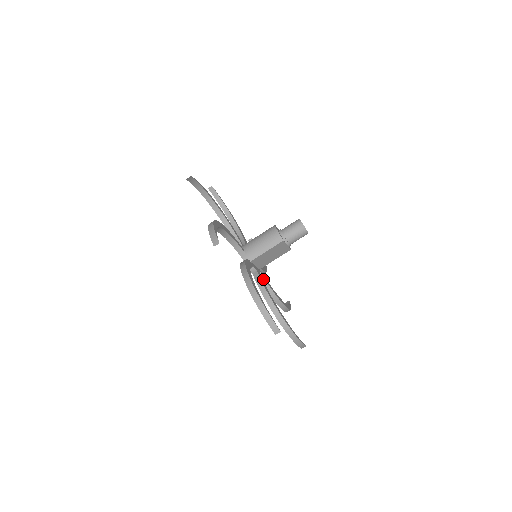
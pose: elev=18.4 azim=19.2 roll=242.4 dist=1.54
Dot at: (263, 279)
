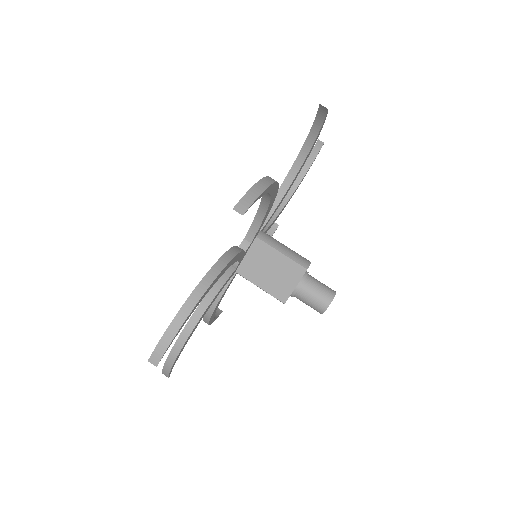
Dot at: (229, 275)
